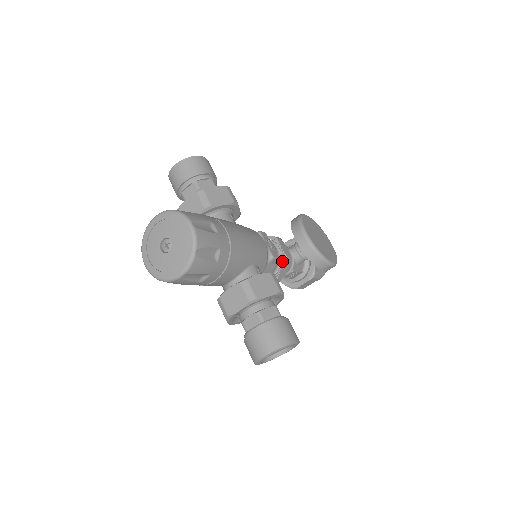
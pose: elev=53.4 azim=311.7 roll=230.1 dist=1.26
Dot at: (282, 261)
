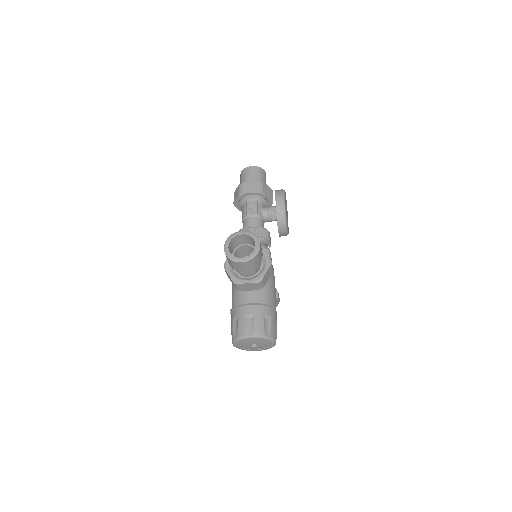
Dot at: occluded
